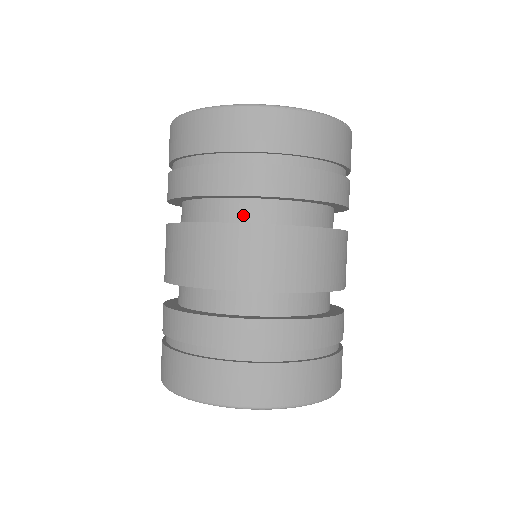
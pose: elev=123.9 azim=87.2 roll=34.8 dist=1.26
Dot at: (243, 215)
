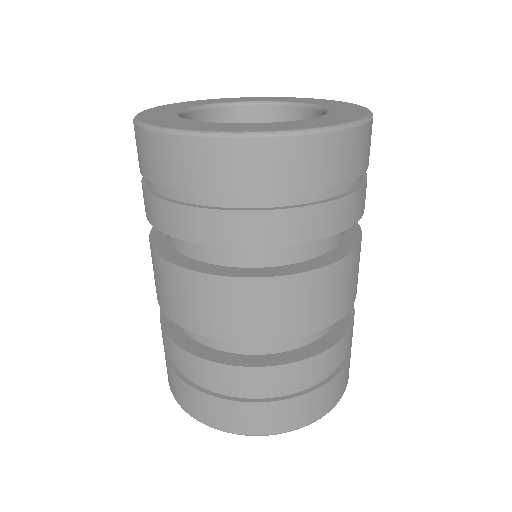
Dot at: (249, 258)
